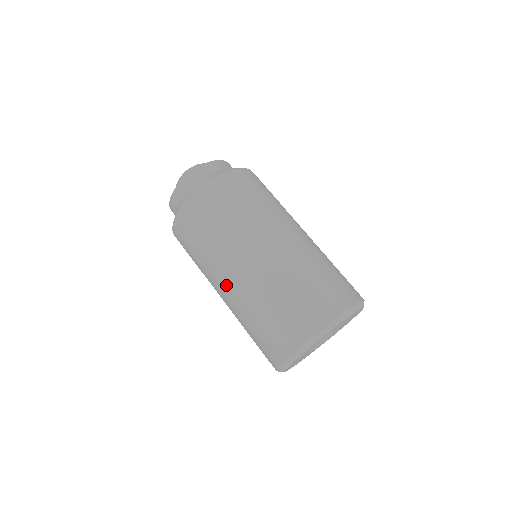
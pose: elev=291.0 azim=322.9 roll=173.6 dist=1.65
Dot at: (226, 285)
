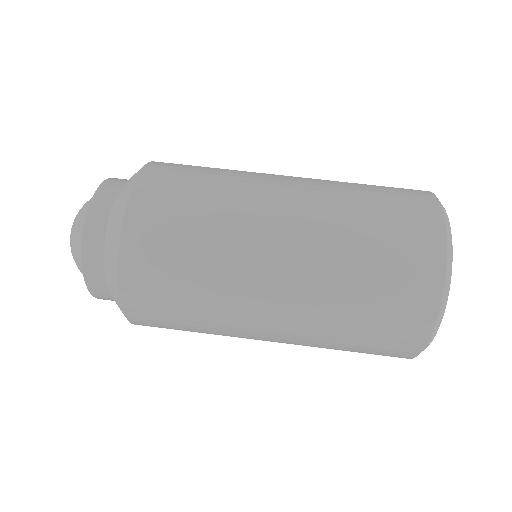
Dot at: (270, 332)
